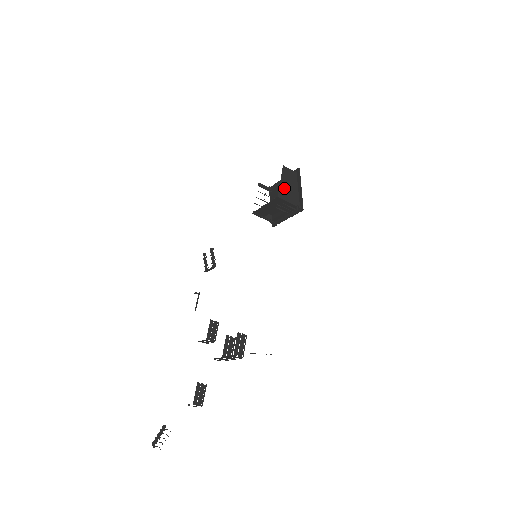
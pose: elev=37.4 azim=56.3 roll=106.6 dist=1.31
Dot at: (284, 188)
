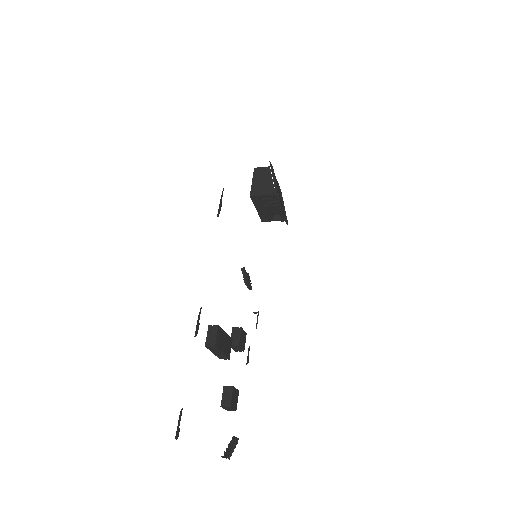
Dot at: (256, 186)
